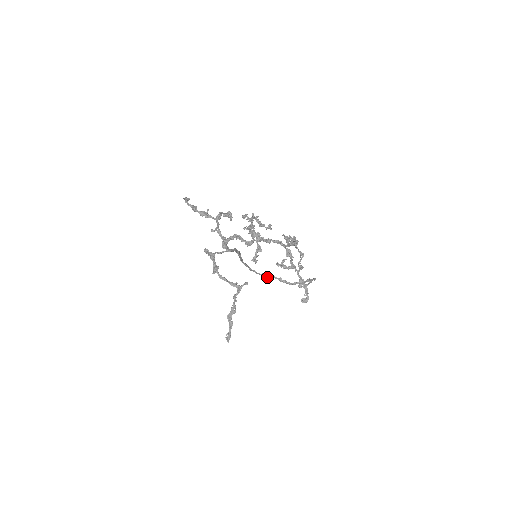
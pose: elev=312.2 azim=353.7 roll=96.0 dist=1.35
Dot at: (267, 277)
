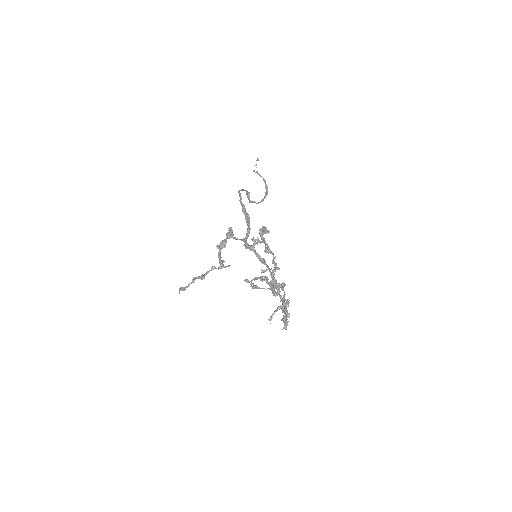
Dot at: occluded
